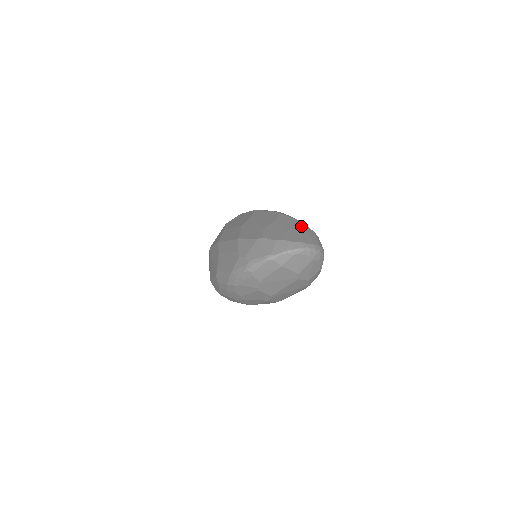
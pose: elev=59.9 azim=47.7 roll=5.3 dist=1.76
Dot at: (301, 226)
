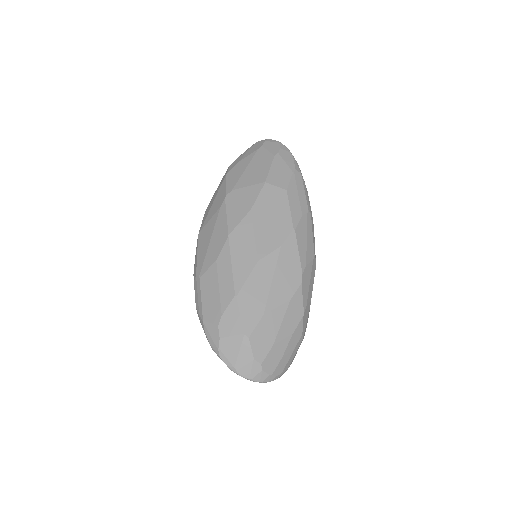
Dot at: (297, 333)
